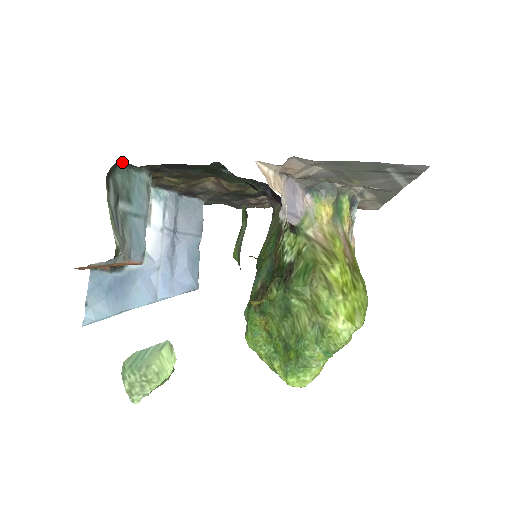
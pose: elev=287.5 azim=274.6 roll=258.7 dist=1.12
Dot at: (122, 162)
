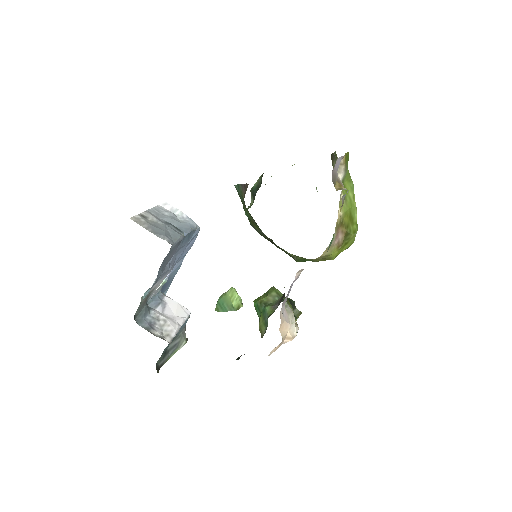
Dot at: occluded
